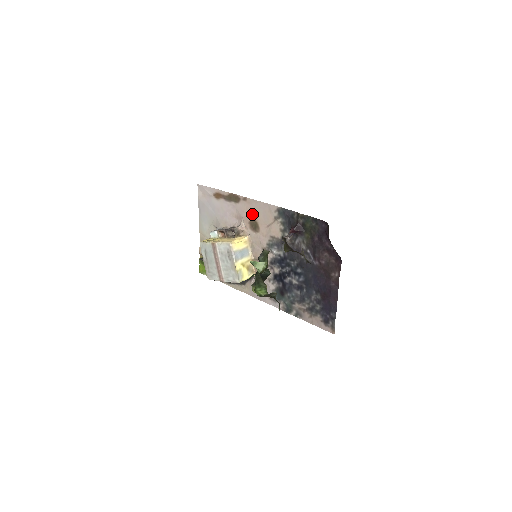
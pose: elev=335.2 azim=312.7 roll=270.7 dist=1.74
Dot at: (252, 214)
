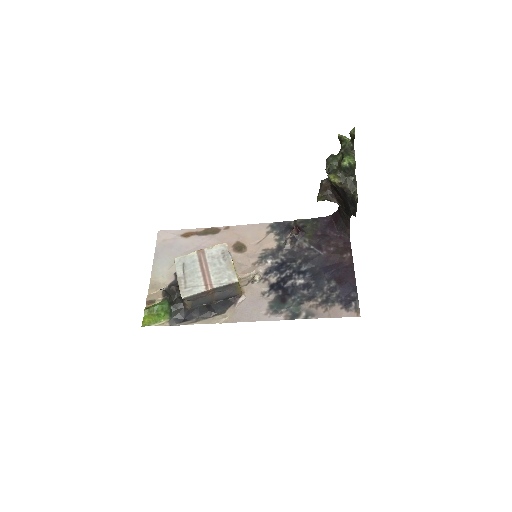
Dot at: (237, 238)
